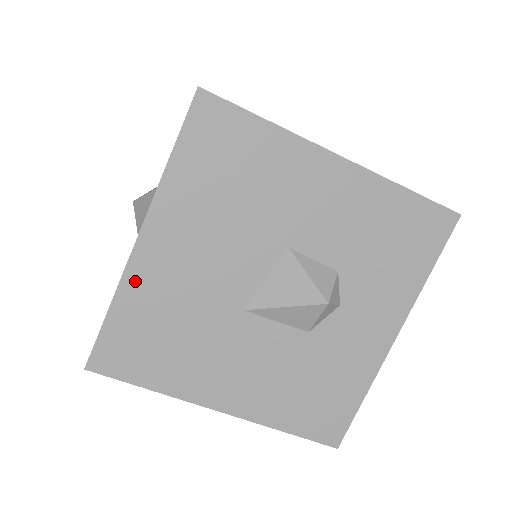
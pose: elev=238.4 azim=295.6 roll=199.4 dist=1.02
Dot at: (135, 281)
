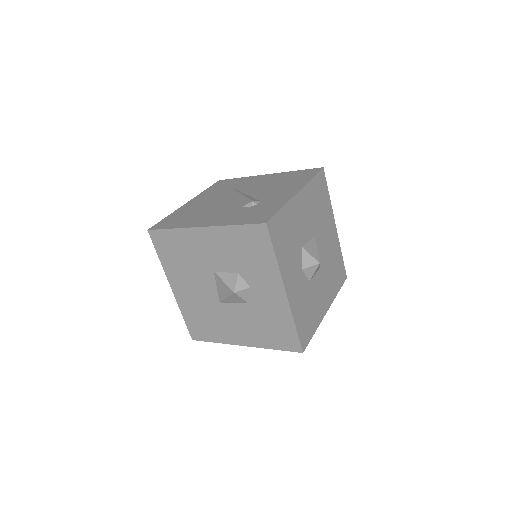
Dot at: (182, 304)
